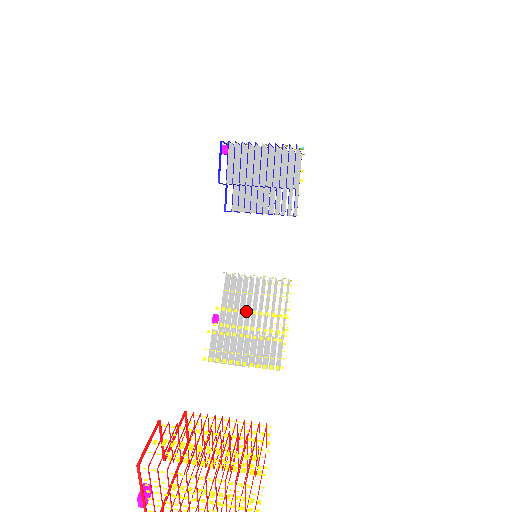
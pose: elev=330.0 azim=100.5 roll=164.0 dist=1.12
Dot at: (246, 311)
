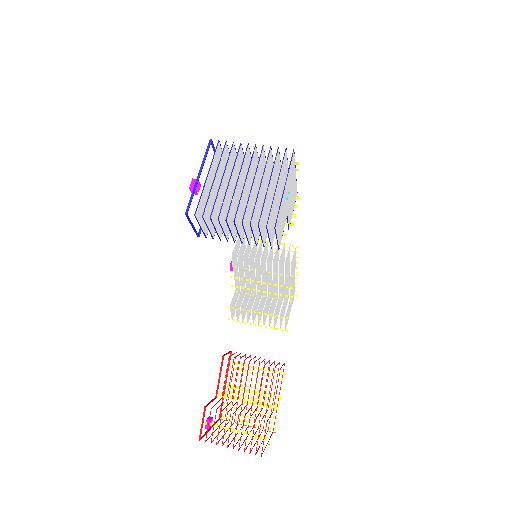
Dot at: (257, 278)
